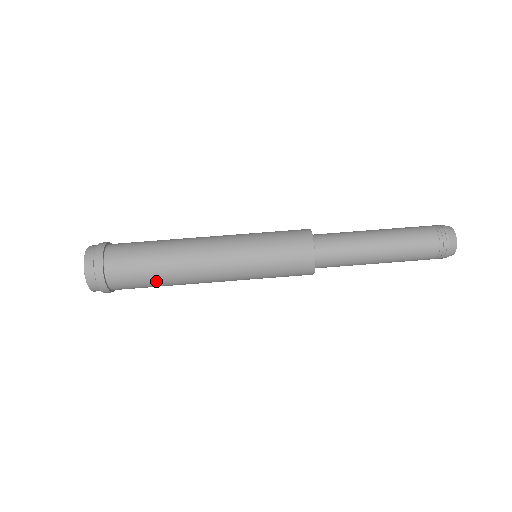
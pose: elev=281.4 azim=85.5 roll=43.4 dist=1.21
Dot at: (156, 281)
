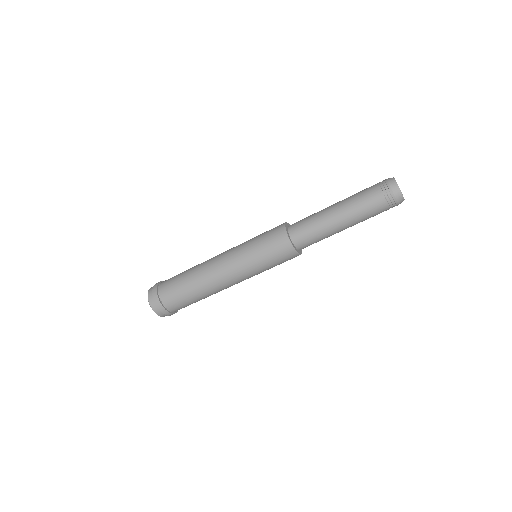
Dot at: occluded
